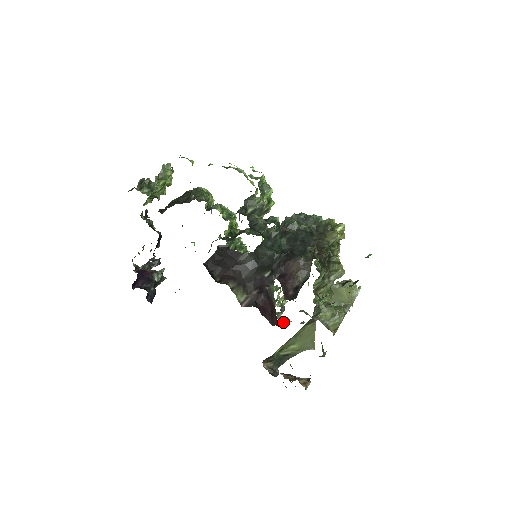
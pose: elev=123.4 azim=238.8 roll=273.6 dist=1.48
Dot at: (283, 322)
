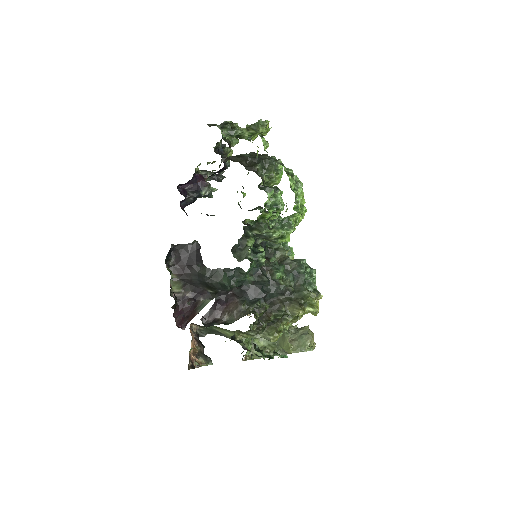
Dot at: occluded
